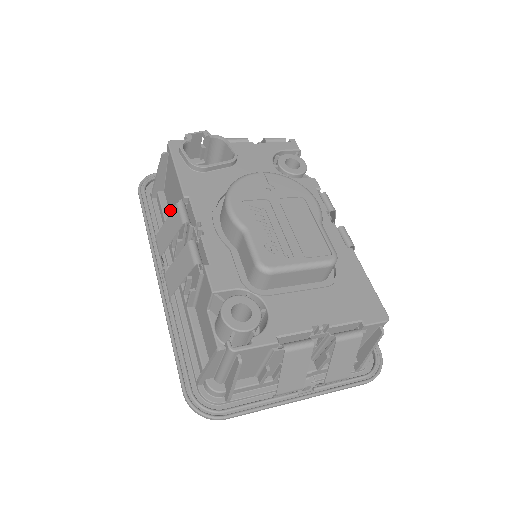
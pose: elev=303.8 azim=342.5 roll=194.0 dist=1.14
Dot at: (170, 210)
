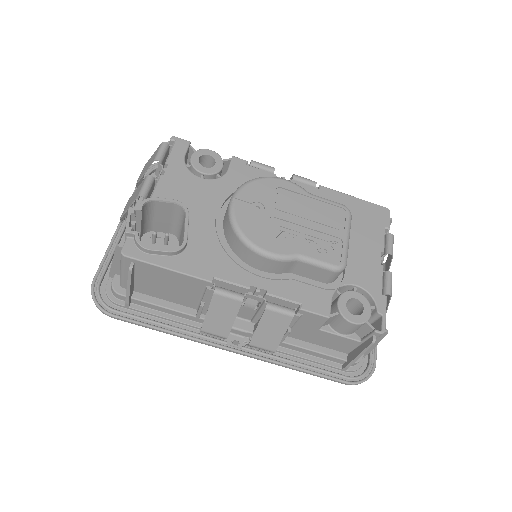
Dot at: (168, 299)
